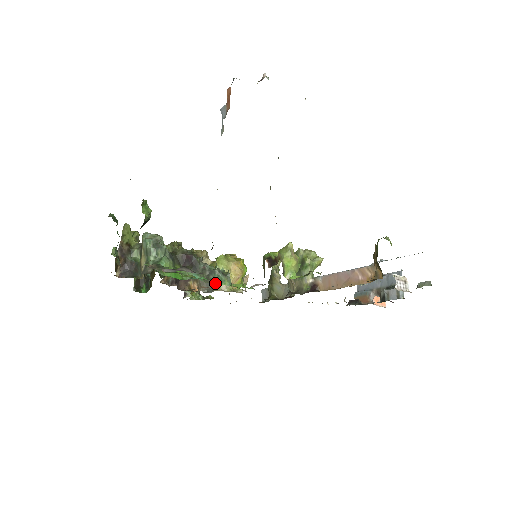
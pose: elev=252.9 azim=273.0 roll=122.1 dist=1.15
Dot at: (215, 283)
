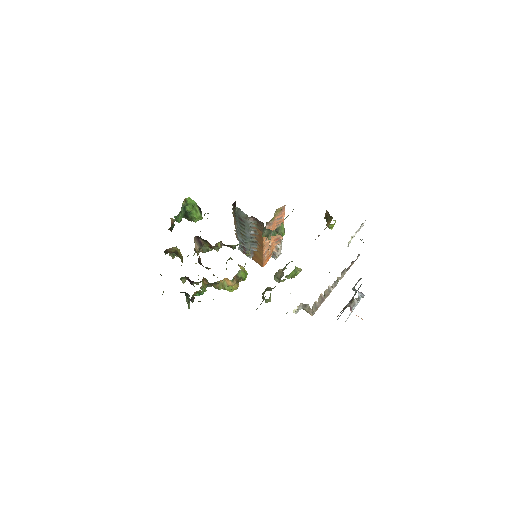
Dot at: occluded
